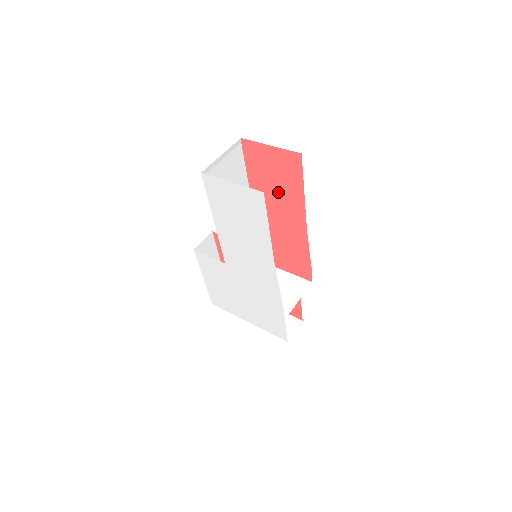
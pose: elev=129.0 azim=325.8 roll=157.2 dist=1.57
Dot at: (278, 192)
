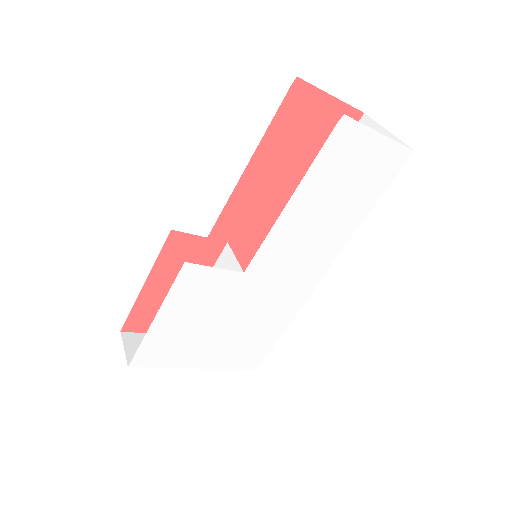
Dot at: (296, 162)
